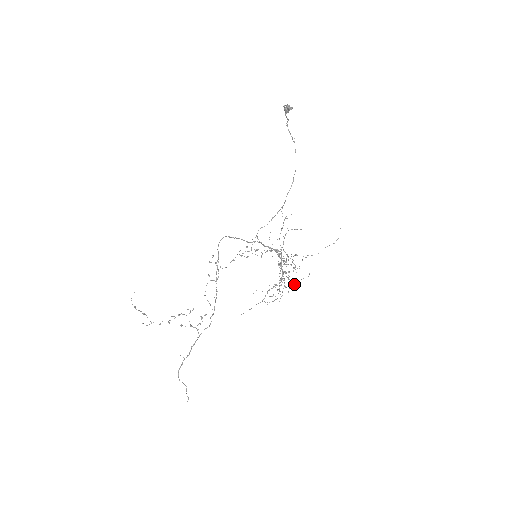
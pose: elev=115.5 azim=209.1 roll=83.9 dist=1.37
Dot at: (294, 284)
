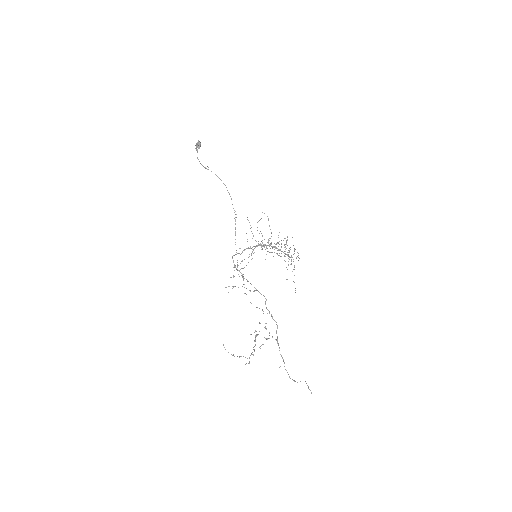
Dot at: (294, 249)
